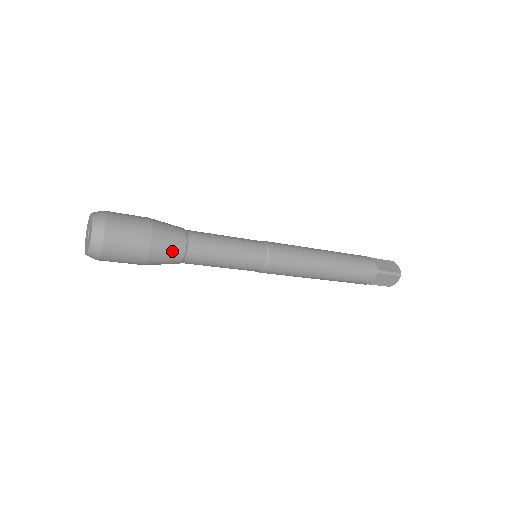
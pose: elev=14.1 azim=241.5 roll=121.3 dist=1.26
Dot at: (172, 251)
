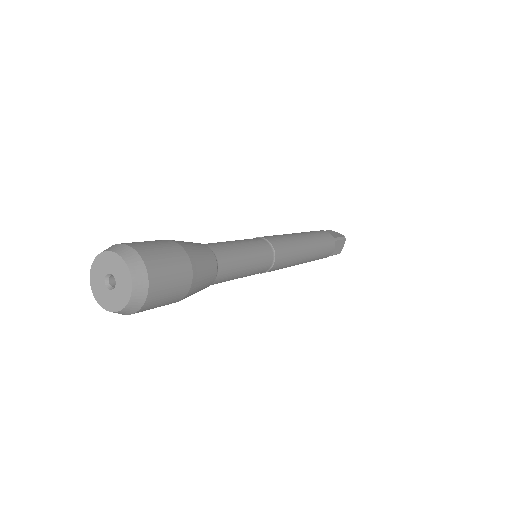
Dot at: (208, 268)
